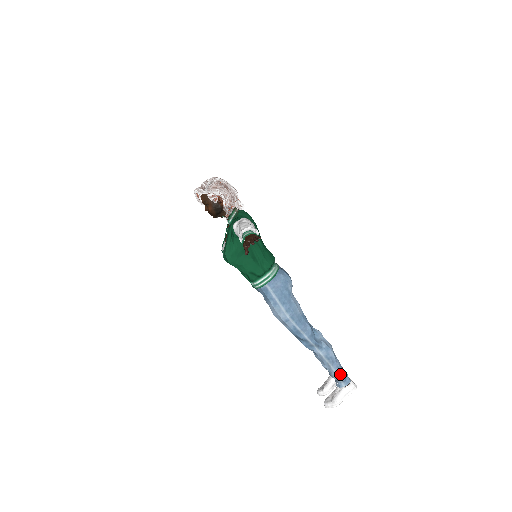
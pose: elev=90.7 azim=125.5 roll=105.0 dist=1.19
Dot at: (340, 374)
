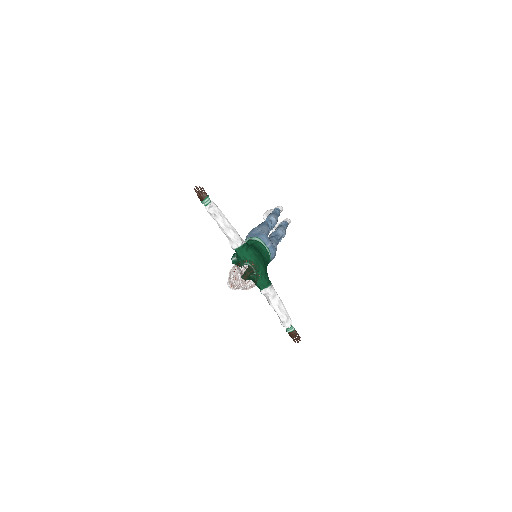
Dot at: occluded
